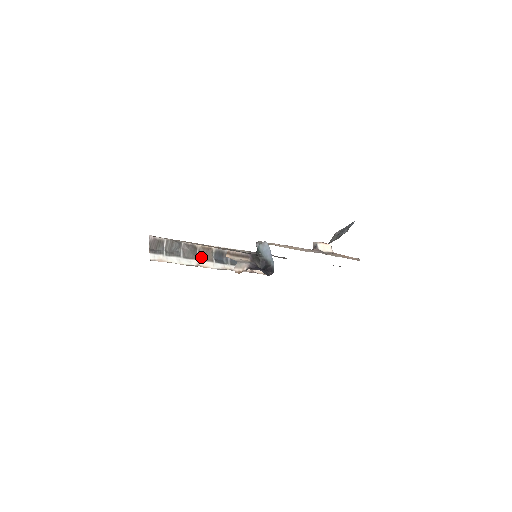
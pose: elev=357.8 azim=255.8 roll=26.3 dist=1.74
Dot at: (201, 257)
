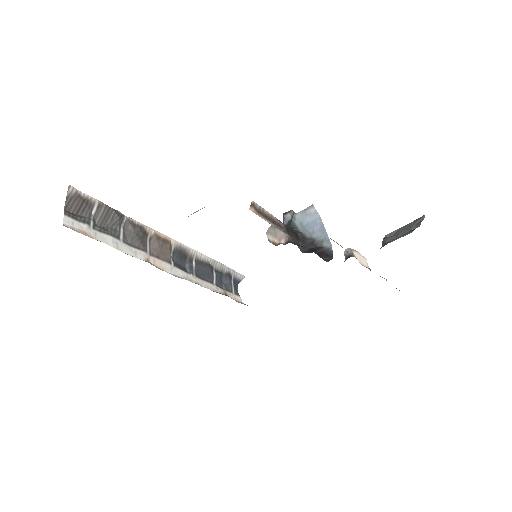
Dot at: (152, 251)
